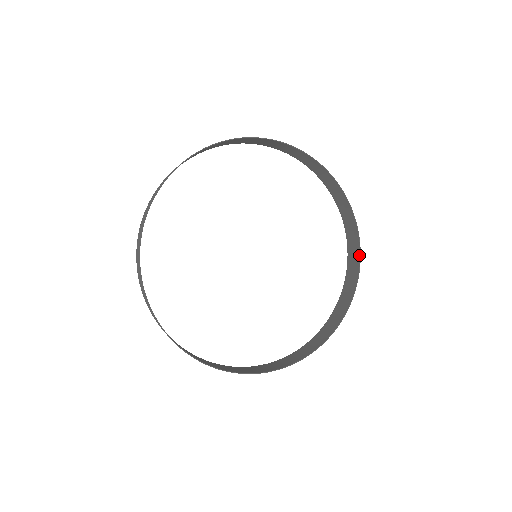
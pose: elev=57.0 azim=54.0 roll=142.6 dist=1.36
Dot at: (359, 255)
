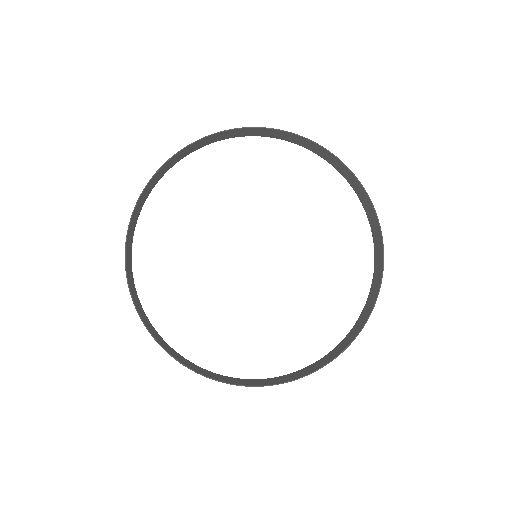
Dot at: (367, 196)
